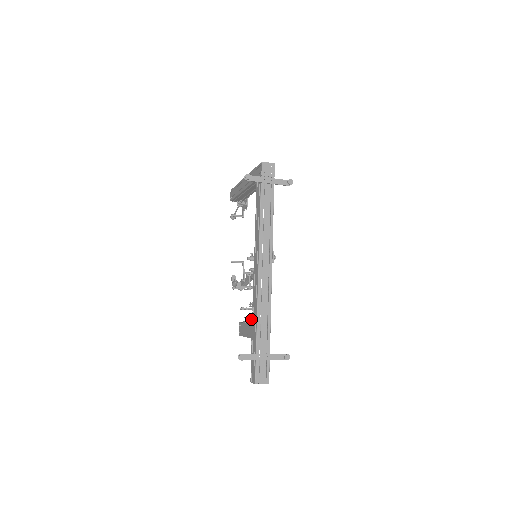
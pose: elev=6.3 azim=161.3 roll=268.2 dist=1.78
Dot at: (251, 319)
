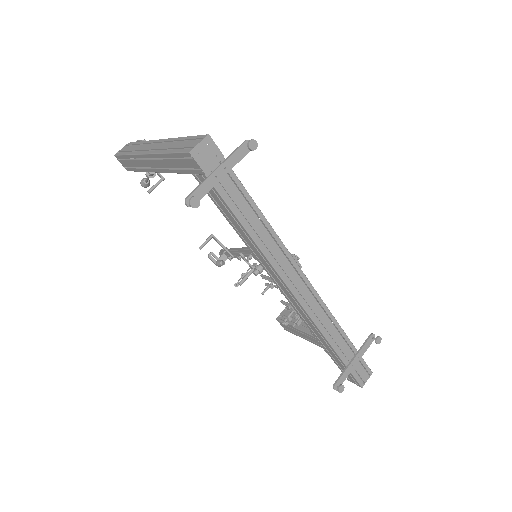
Dot at: (297, 318)
